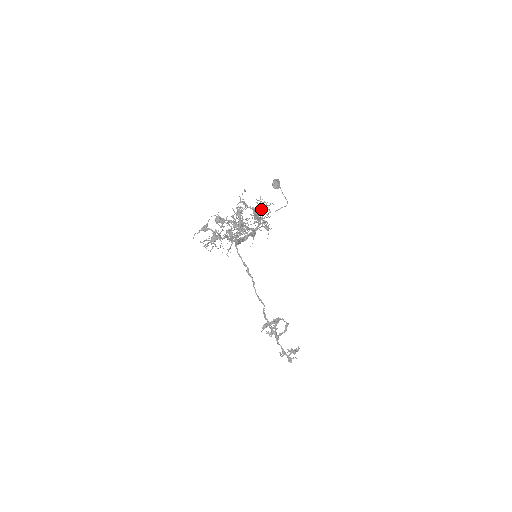
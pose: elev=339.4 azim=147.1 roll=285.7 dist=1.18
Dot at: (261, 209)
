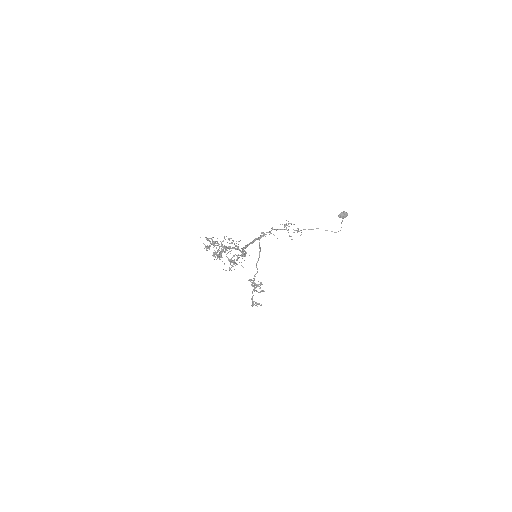
Dot at: (231, 261)
